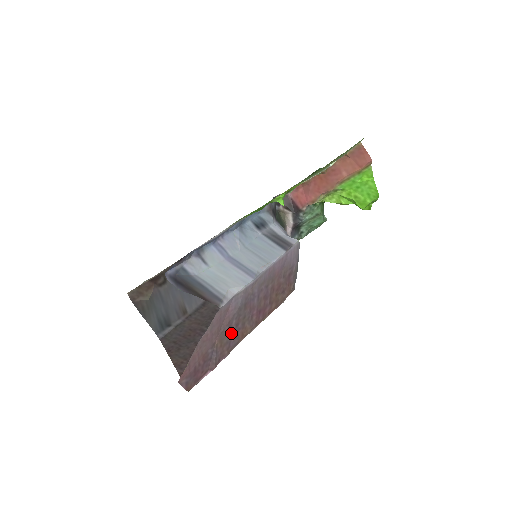
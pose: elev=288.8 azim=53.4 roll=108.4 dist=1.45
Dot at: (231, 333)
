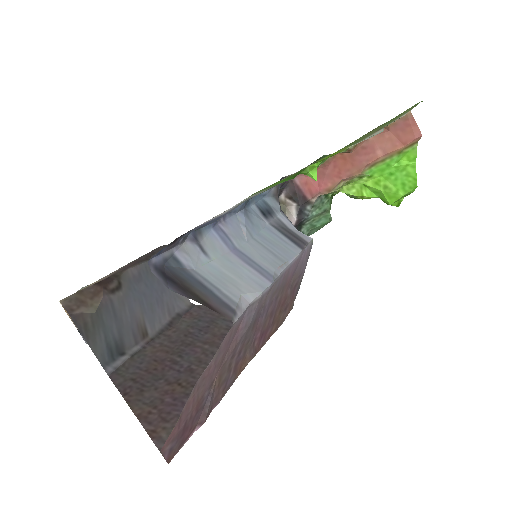
Dot at: (231, 365)
